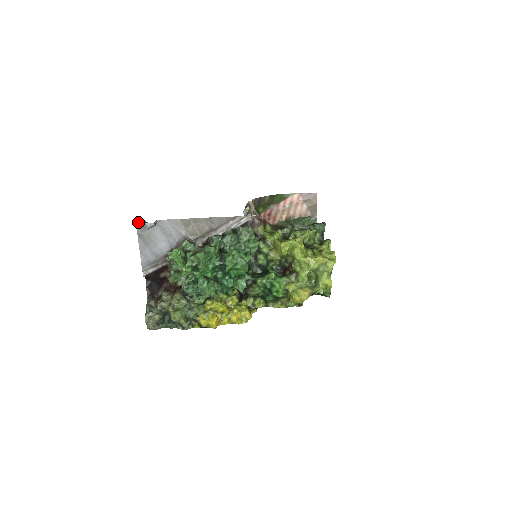
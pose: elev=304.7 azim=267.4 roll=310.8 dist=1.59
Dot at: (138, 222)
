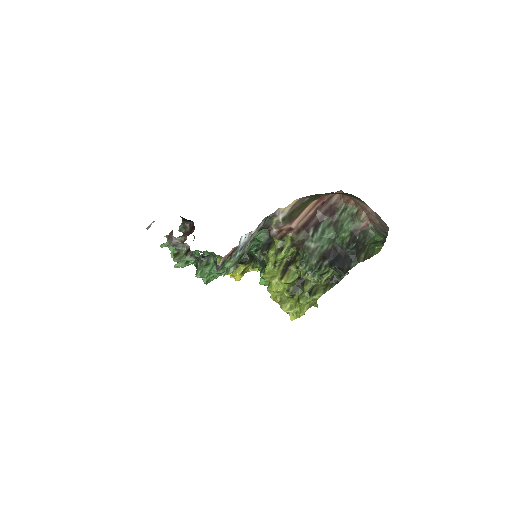
Dot at: occluded
